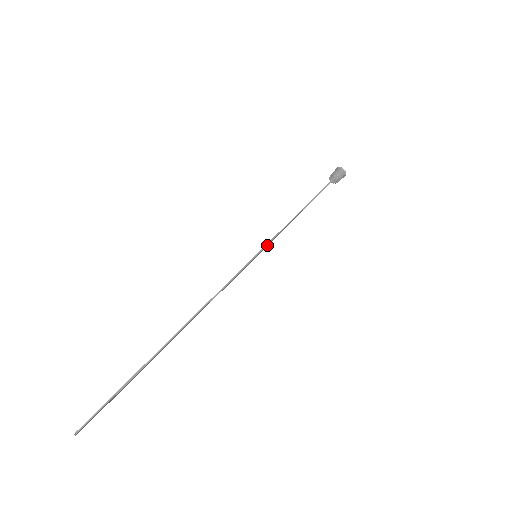
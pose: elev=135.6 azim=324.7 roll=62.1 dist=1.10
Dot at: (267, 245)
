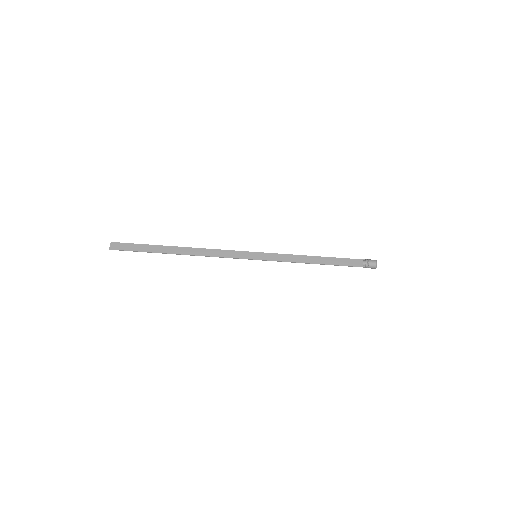
Dot at: (269, 257)
